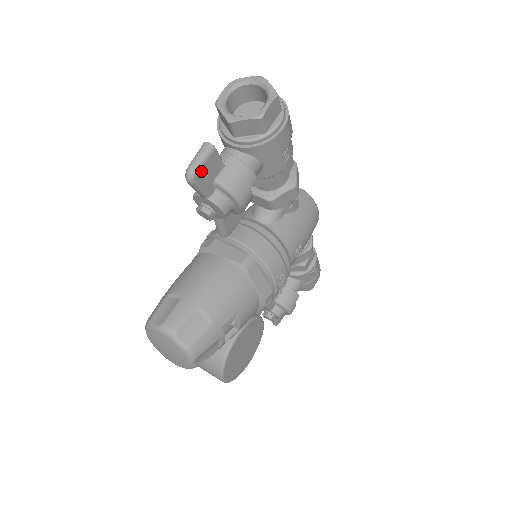
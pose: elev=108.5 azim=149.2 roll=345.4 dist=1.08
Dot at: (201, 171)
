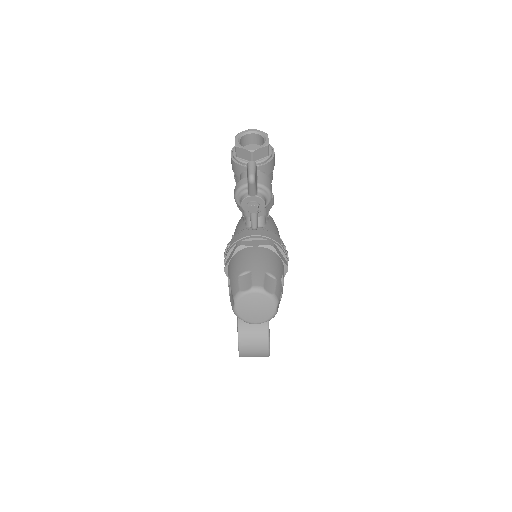
Dot at: (255, 176)
